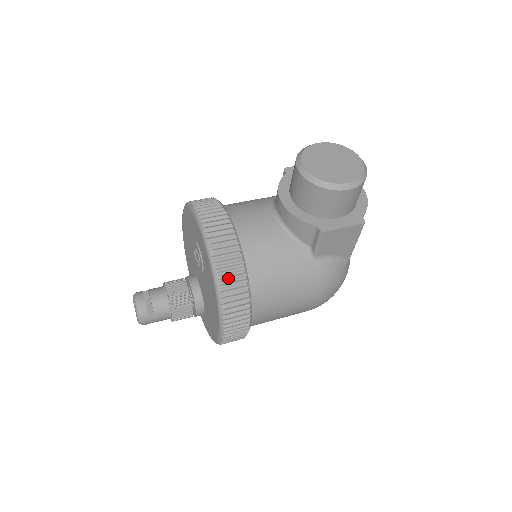
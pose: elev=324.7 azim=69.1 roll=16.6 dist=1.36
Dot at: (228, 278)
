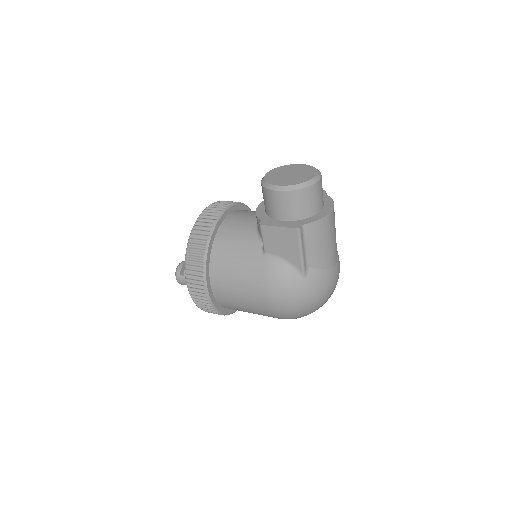
Dot at: (195, 242)
